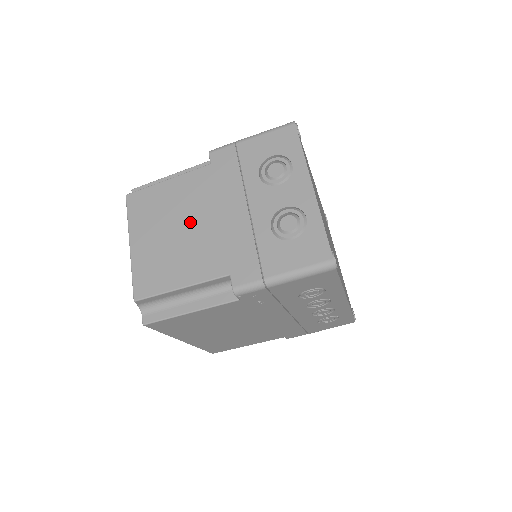
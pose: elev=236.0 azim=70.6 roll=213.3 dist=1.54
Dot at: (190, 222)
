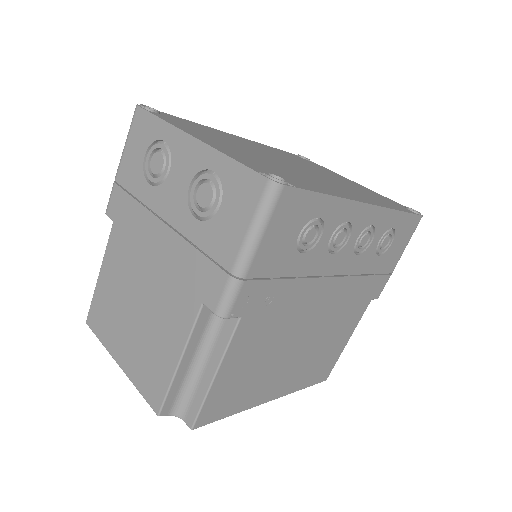
Dot at: (138, 291)
